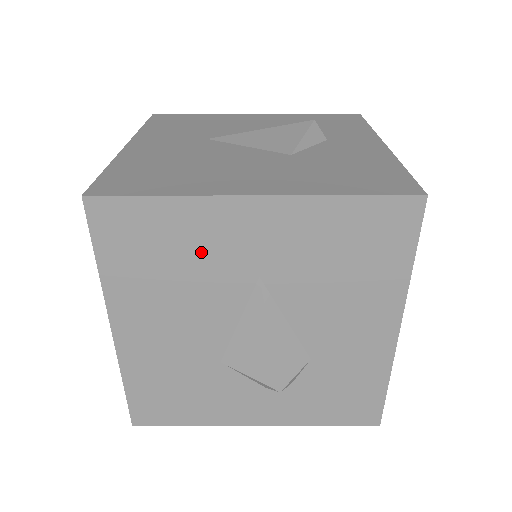
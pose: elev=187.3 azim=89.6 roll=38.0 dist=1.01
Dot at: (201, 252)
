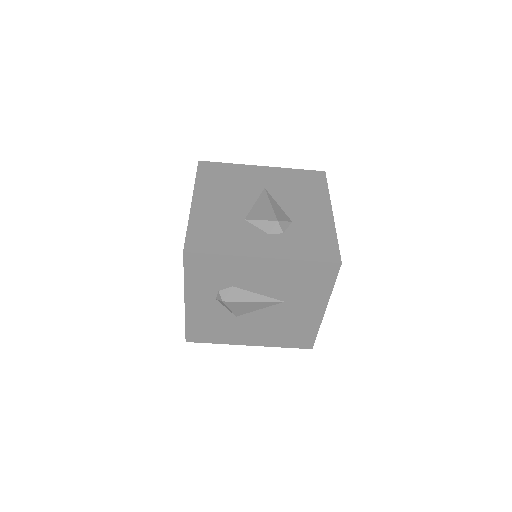
Dot at: (241, 179)
